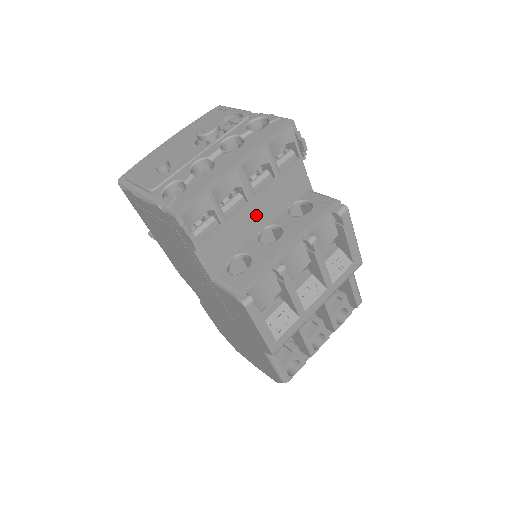
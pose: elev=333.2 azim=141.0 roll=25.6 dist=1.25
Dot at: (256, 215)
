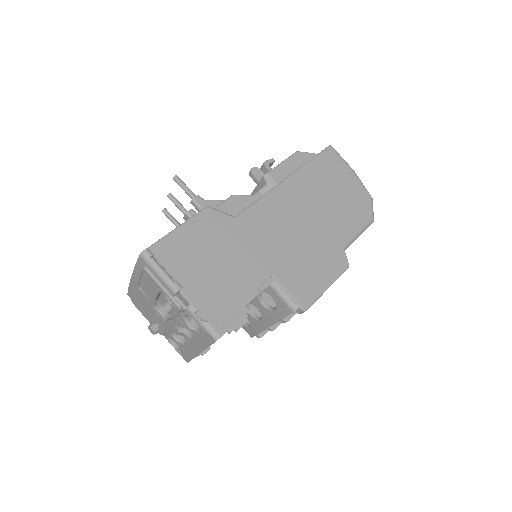
Dot at: occluded
